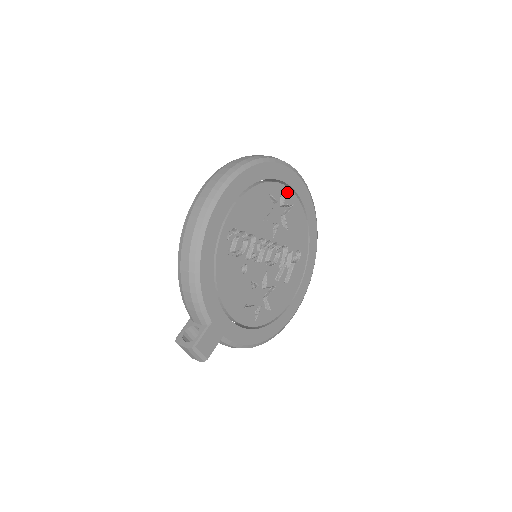
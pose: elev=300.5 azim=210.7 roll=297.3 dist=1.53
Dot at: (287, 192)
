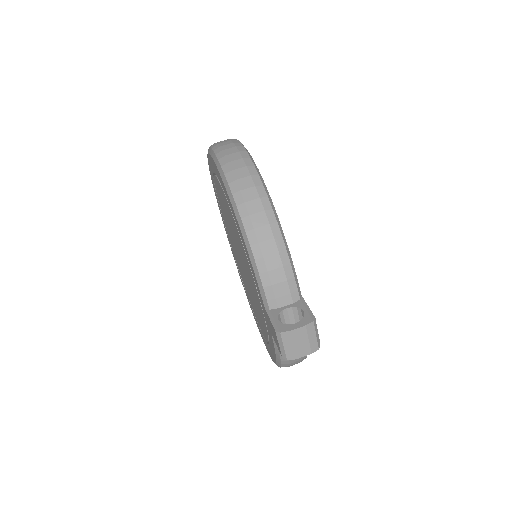
Dot at: occluded
